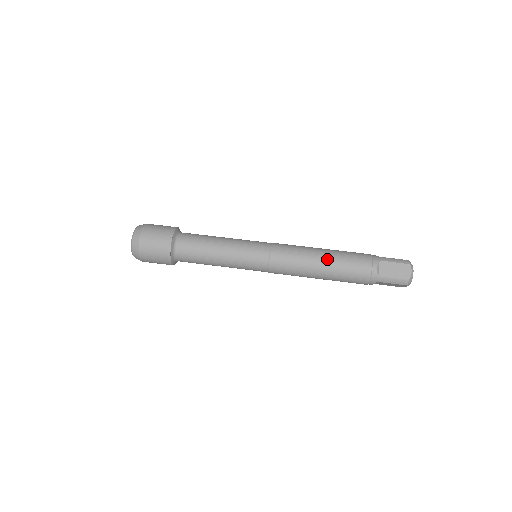
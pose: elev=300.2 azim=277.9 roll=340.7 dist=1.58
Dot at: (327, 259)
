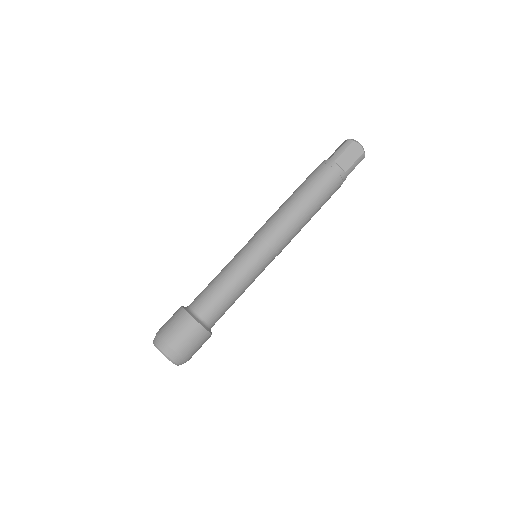
Dot at: (306, 201)
